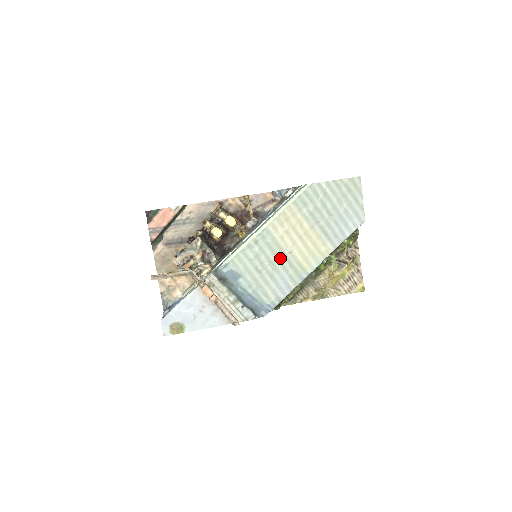
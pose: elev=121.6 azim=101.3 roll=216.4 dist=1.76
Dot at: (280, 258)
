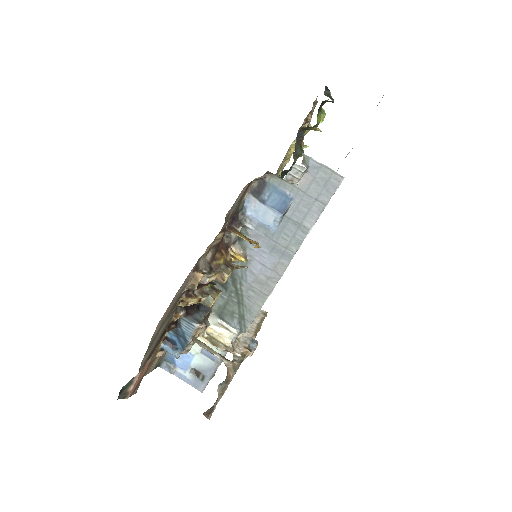
Dot at: occluded
